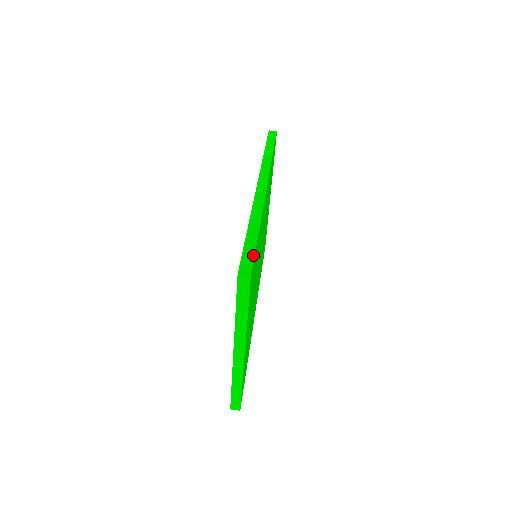
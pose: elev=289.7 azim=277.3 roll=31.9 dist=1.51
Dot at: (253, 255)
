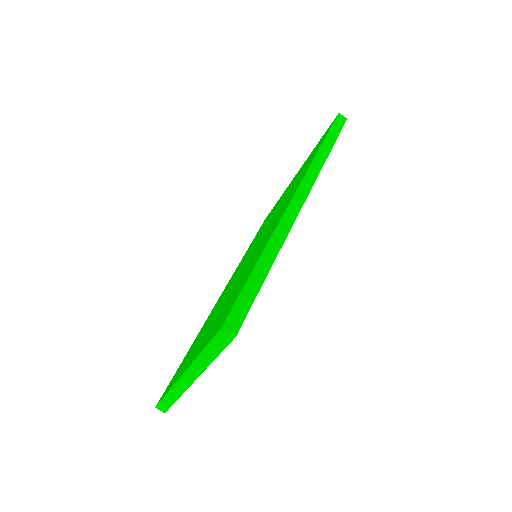
Dot at: (250, 304)
